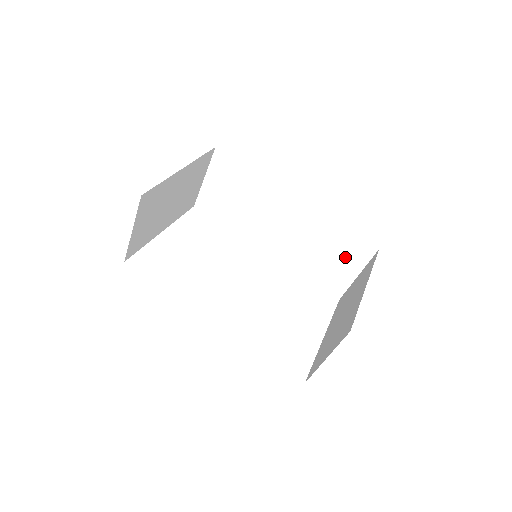
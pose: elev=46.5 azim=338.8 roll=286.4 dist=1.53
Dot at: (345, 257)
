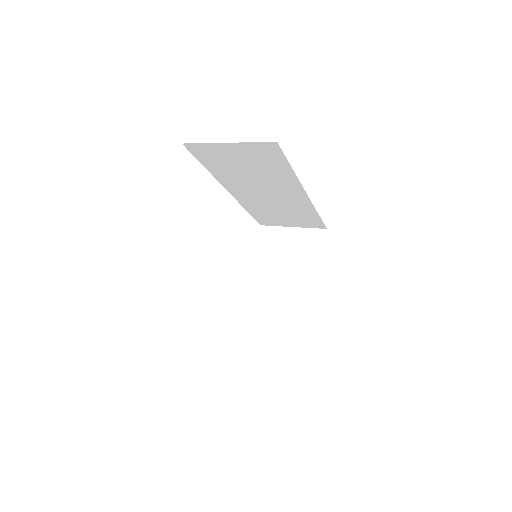
Dot at: (297, 221)
